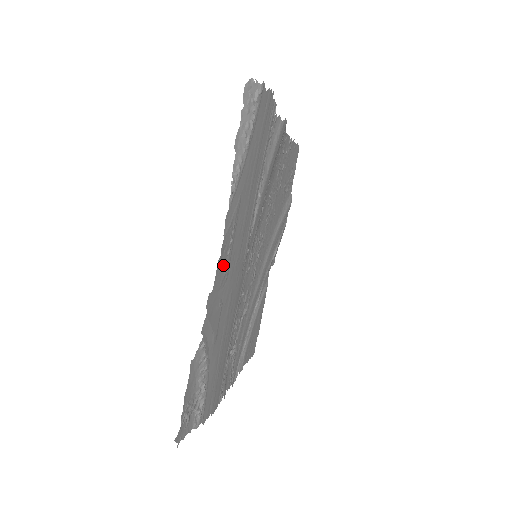
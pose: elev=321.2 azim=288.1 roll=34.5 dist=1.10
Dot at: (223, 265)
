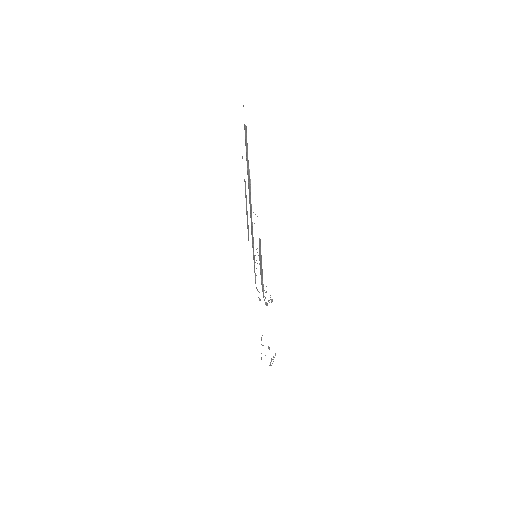
Dot at: occluded
